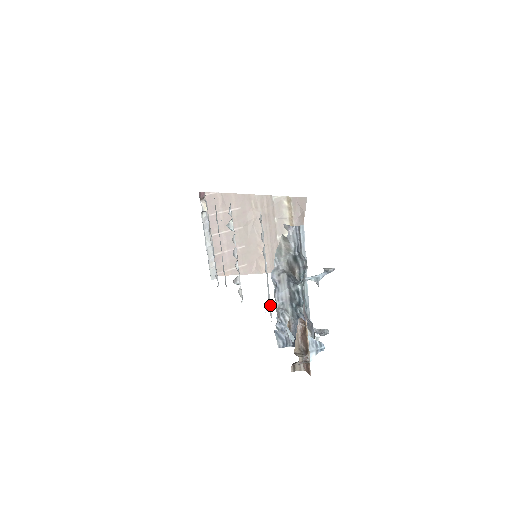
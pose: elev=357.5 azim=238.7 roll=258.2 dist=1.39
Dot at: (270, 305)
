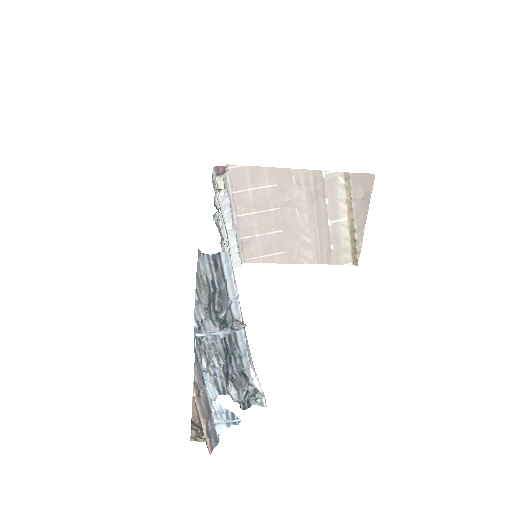
Dot at: occluded
